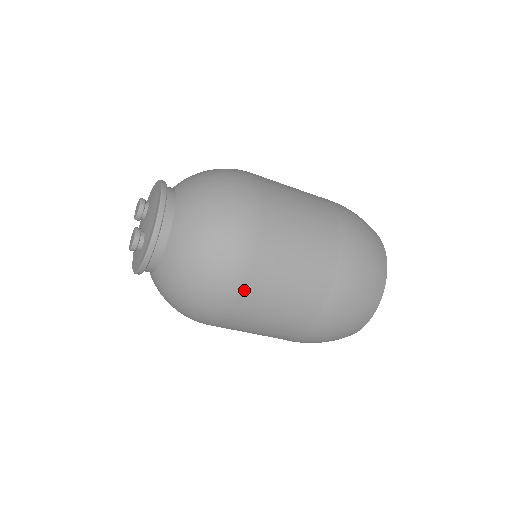
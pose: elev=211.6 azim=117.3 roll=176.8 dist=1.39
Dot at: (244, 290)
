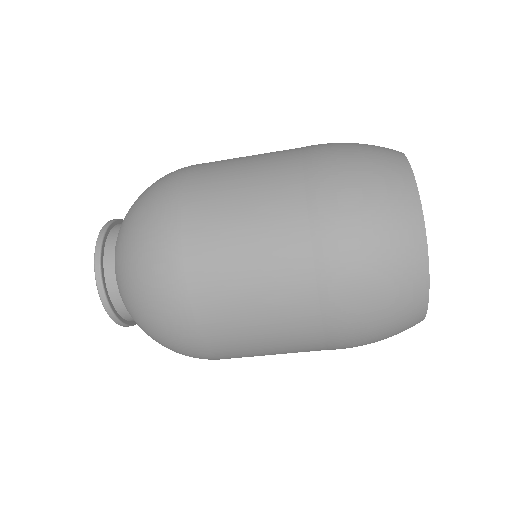
Dot at: (189, 279)
